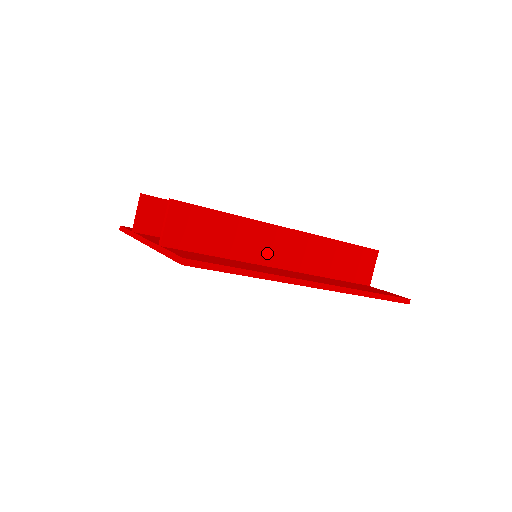
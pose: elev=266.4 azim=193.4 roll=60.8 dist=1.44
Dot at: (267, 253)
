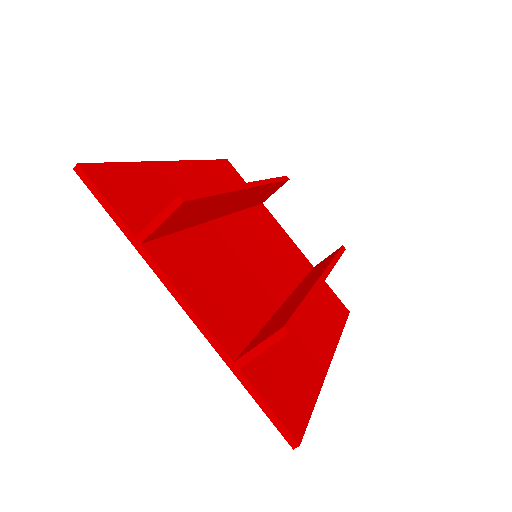
Dot at: occluded
